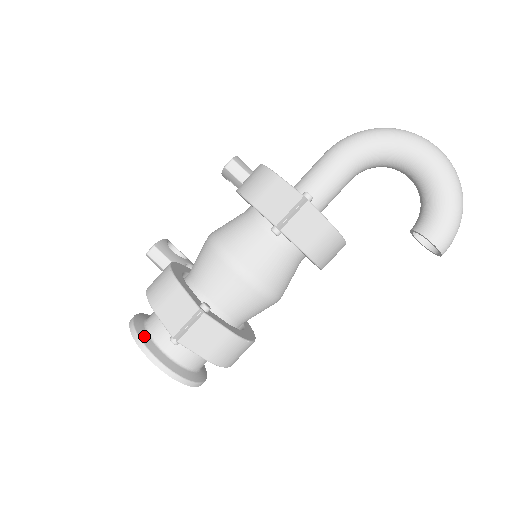
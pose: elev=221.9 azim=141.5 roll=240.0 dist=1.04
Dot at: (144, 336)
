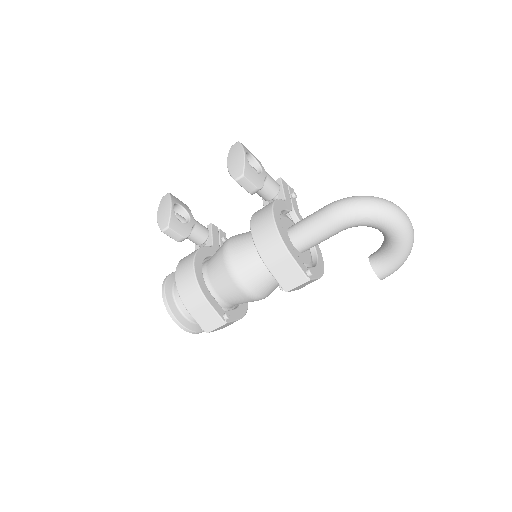
Dot at: (178, 315)
